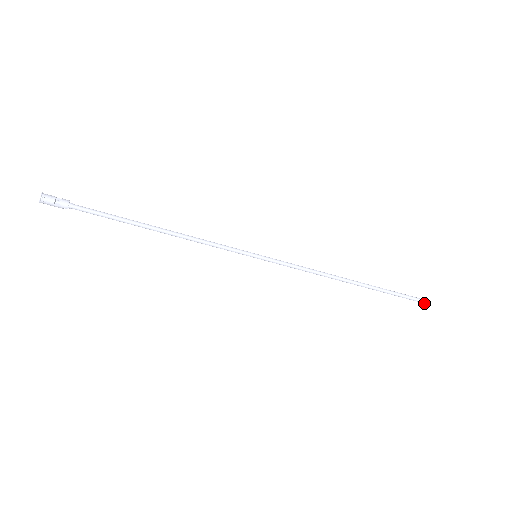
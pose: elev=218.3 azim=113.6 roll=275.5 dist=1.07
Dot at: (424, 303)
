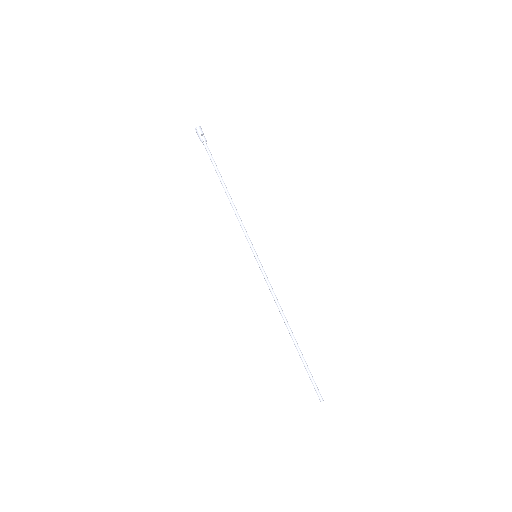
Dot at: (321, 401)
